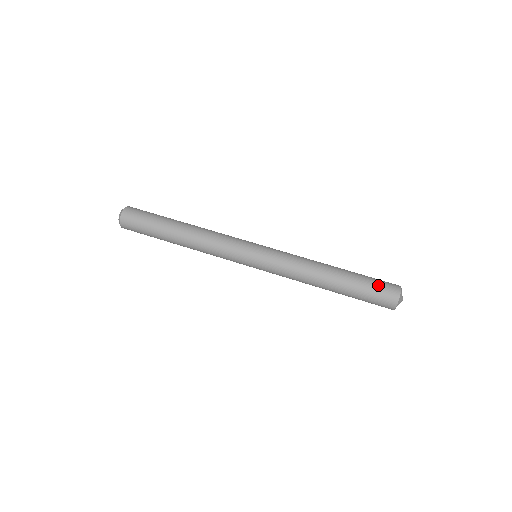
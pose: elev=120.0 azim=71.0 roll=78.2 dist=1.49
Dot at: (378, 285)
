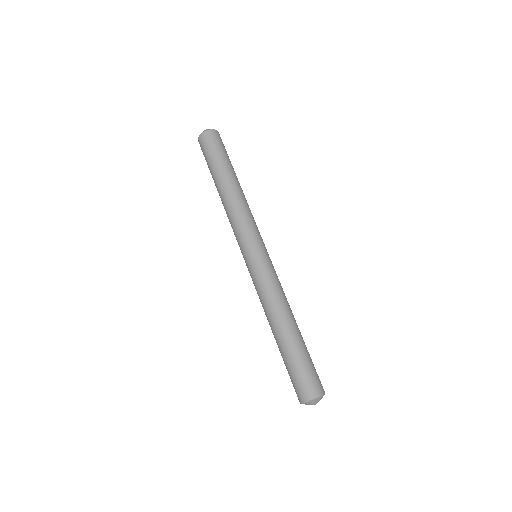
Dot at: (315, 370)
